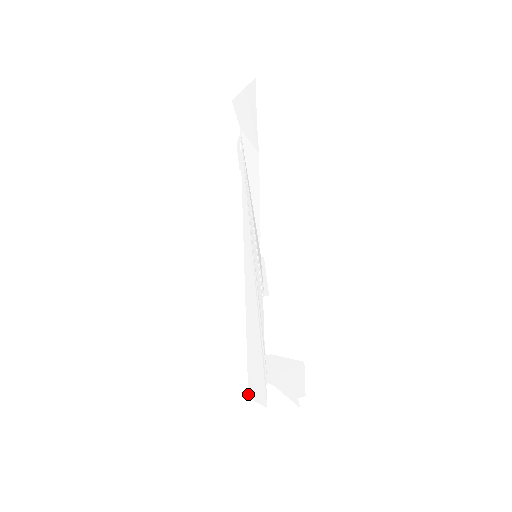
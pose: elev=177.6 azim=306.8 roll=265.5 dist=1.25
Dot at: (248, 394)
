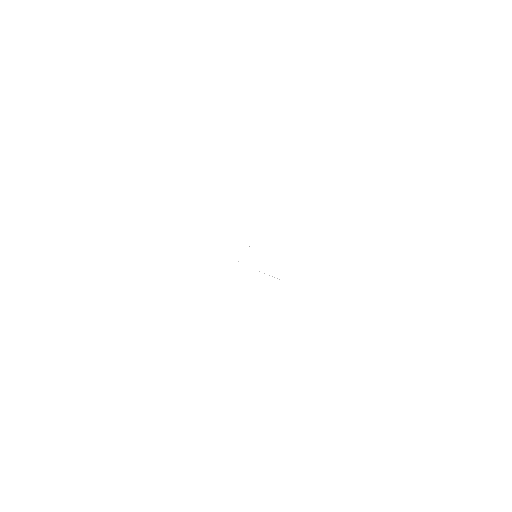
Dot at: occluded
